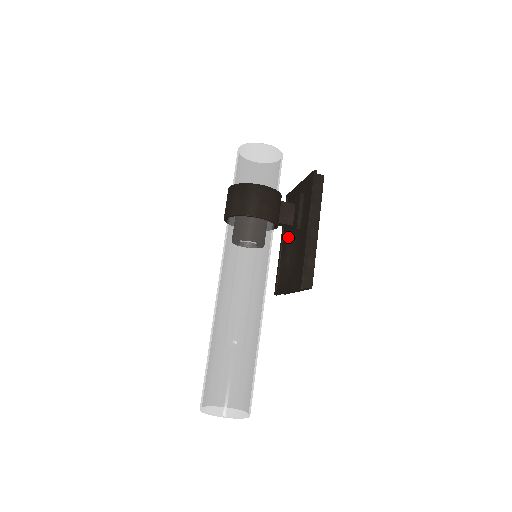
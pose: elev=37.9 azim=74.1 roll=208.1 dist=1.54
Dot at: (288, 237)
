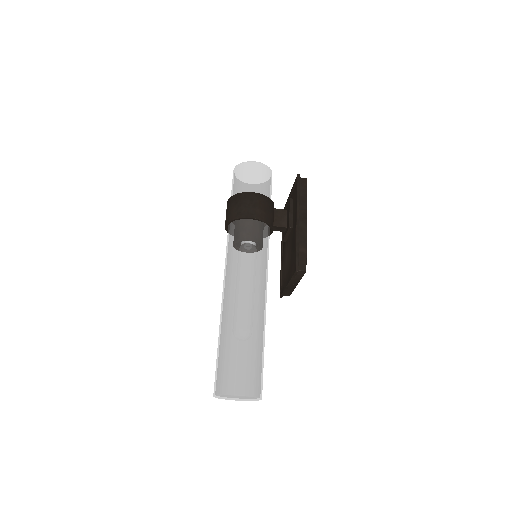
Dot at: (286, 242)
